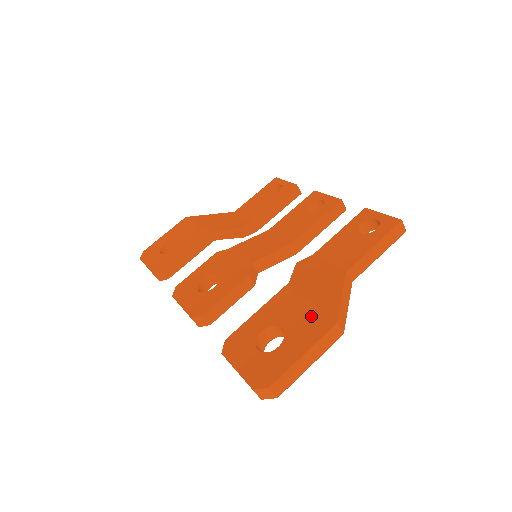
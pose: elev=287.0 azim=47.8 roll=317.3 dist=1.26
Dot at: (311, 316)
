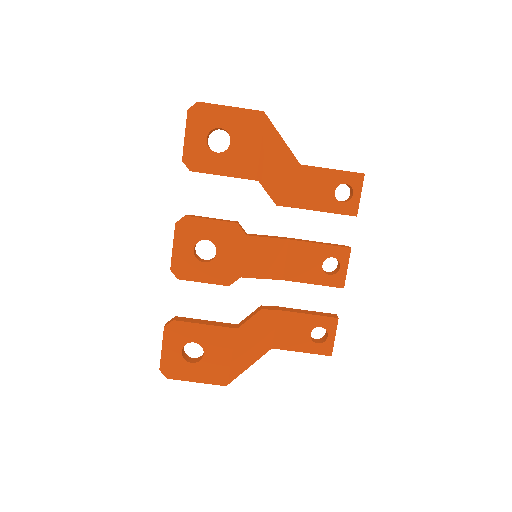
Dot at: (222, 367)
